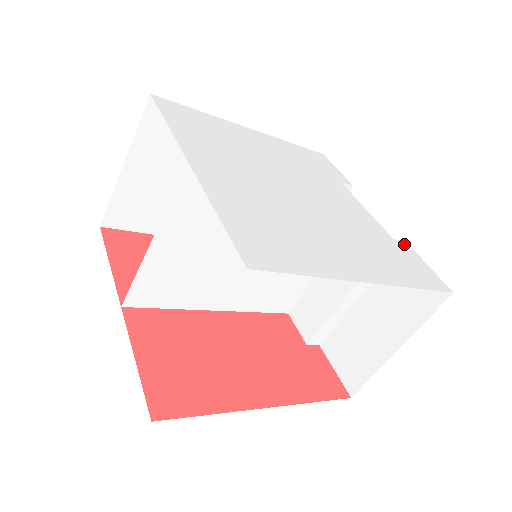
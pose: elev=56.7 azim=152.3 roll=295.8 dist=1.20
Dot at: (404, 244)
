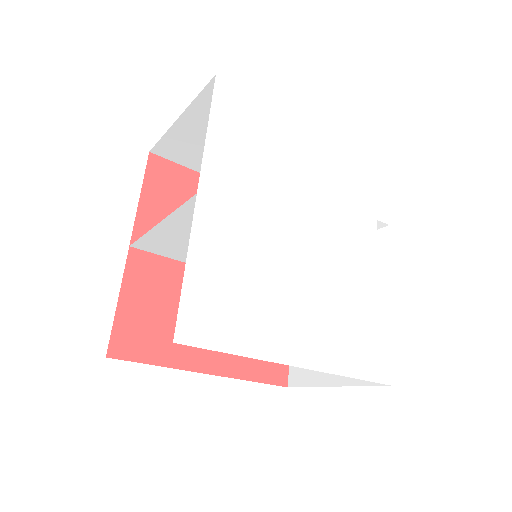
Dot at: (385, 317)
